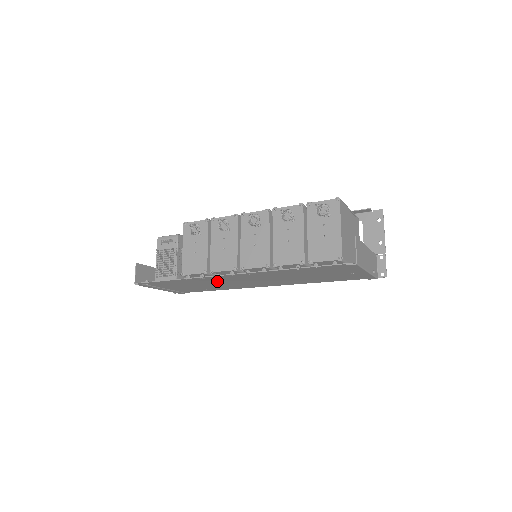
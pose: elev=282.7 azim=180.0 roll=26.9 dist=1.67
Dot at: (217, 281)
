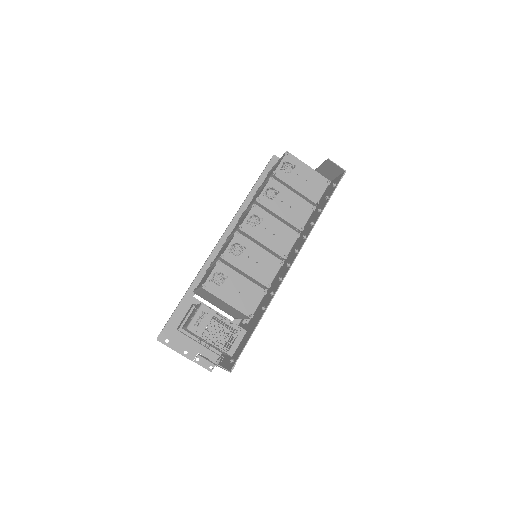
Dot at: (269, 293)
